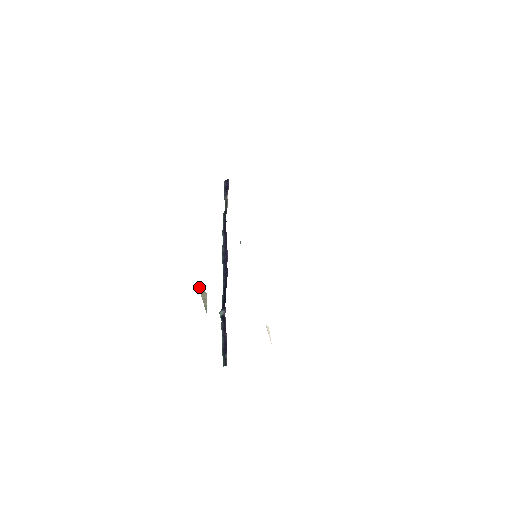
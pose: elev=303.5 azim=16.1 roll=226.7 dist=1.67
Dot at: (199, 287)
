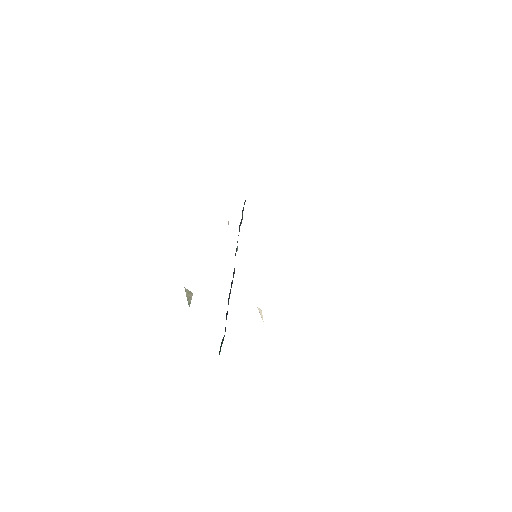
Dot at: (186, 290)
